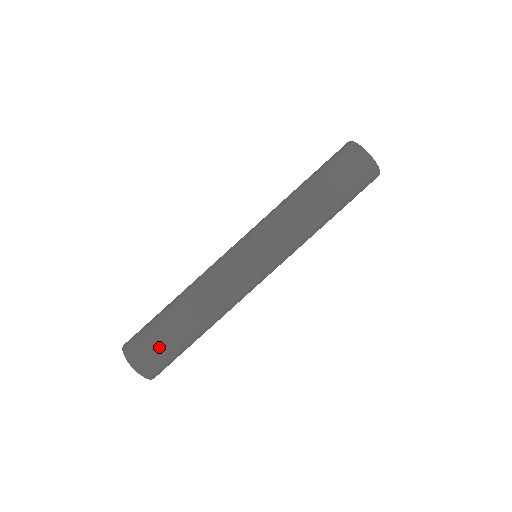
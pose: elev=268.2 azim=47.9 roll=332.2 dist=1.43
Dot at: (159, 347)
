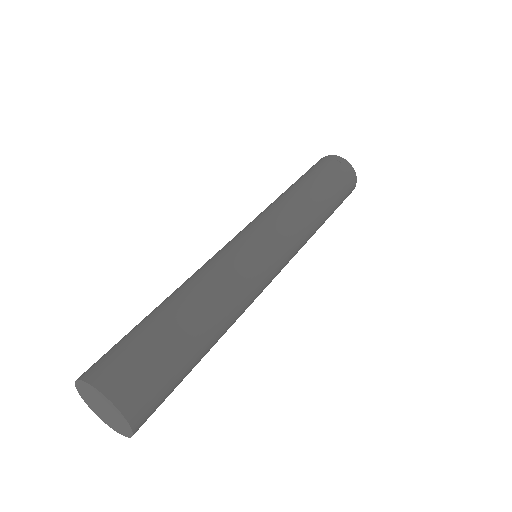
Dot at: (158, 364)
